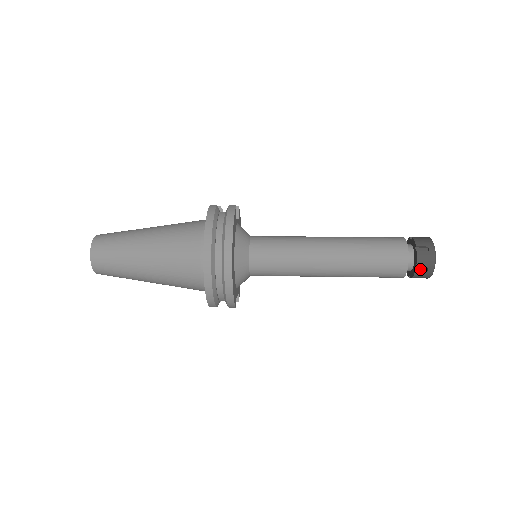
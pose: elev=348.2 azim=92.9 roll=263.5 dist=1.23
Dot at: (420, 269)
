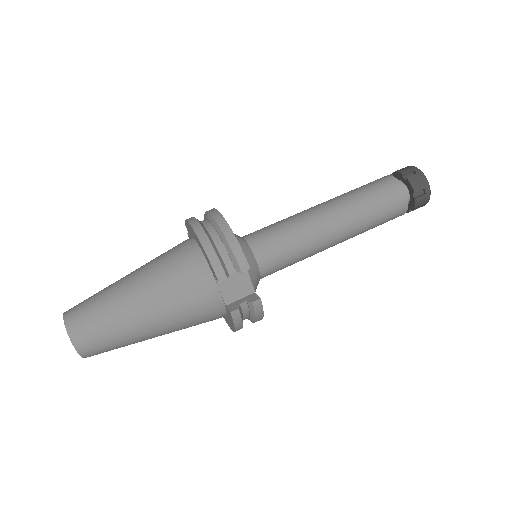
Dot at: occluded
